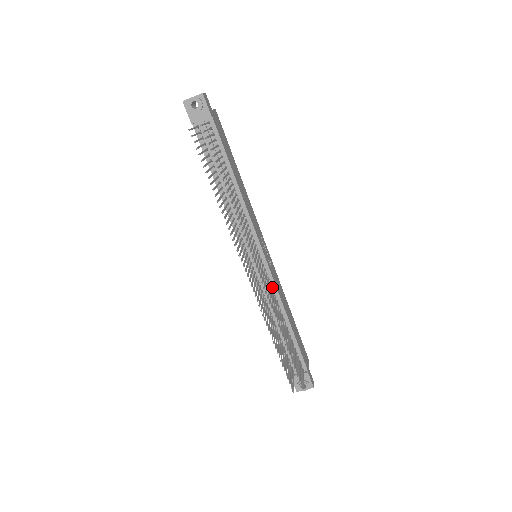
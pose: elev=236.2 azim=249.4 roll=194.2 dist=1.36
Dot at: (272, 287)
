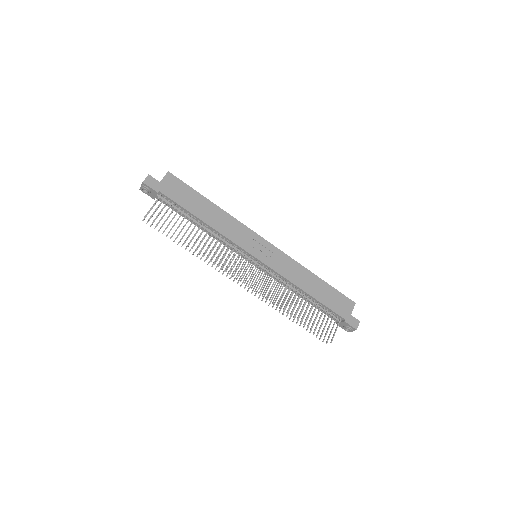
Dot at: (277, 275)
